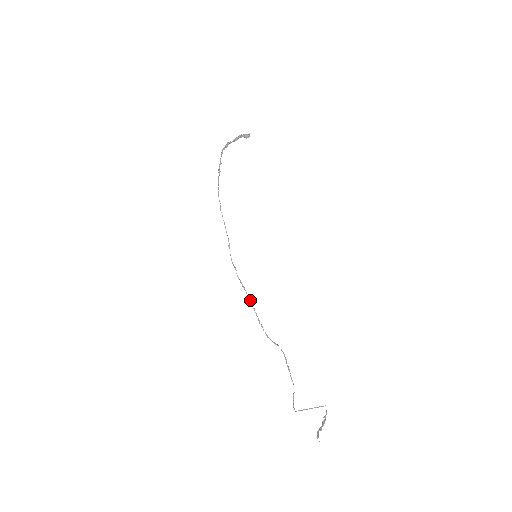
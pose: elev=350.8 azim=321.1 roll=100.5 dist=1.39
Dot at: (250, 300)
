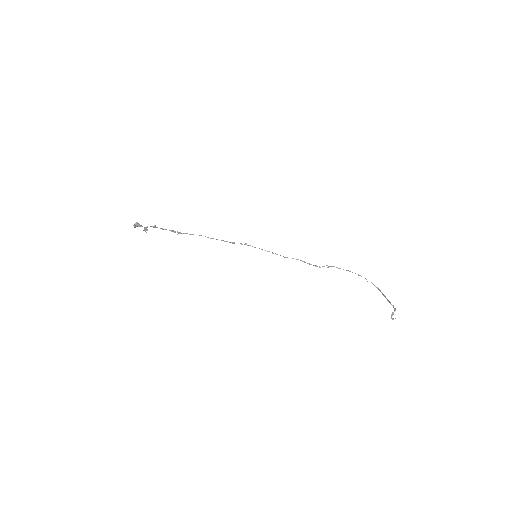
Dot at: (286, 257)
